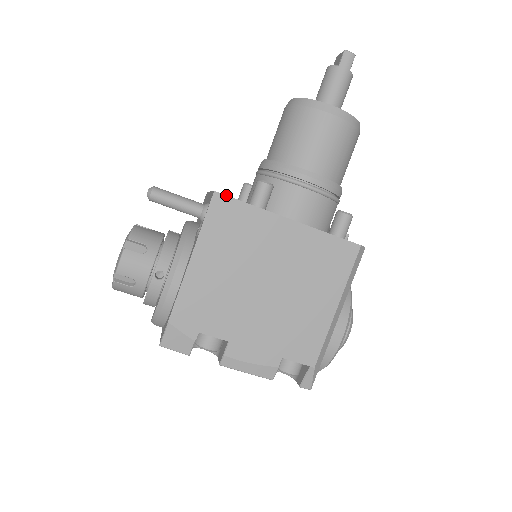
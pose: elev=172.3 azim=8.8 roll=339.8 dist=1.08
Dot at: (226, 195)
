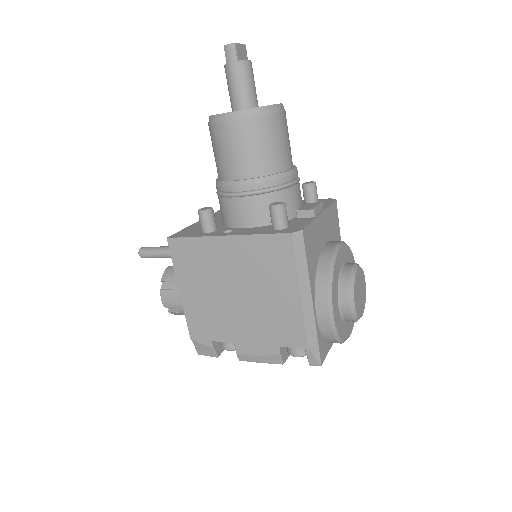
Dot at: (175, 237)
